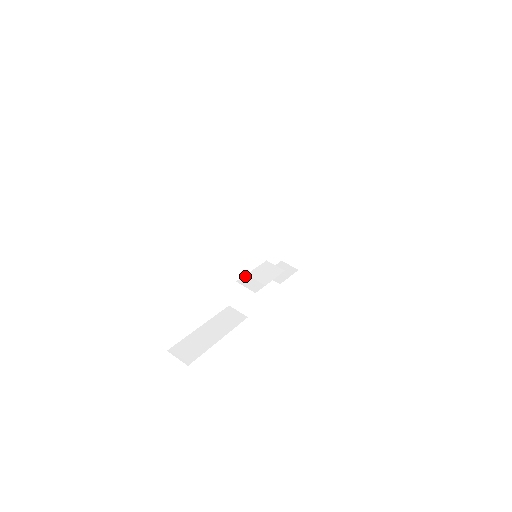
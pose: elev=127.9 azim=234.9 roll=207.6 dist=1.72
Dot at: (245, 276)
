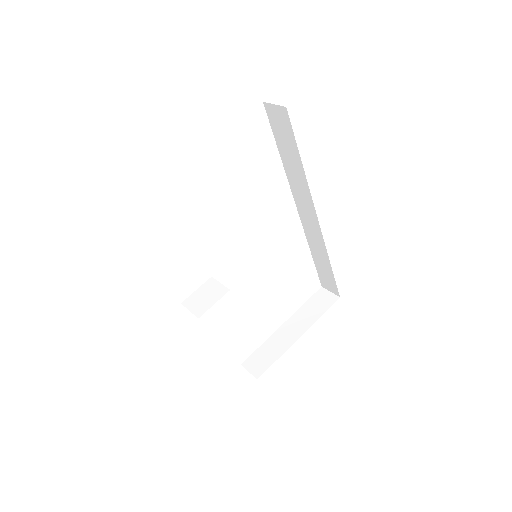
Dot at: occluded
